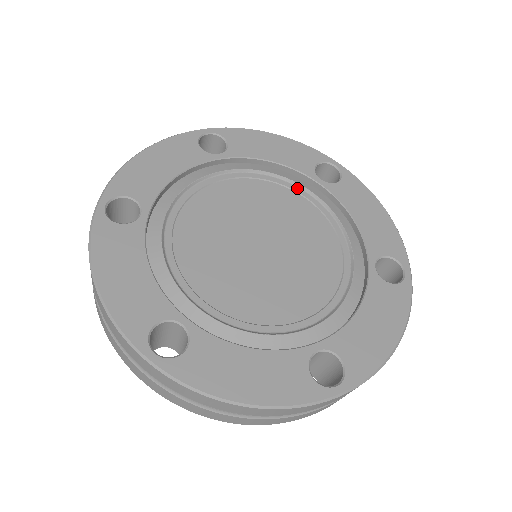
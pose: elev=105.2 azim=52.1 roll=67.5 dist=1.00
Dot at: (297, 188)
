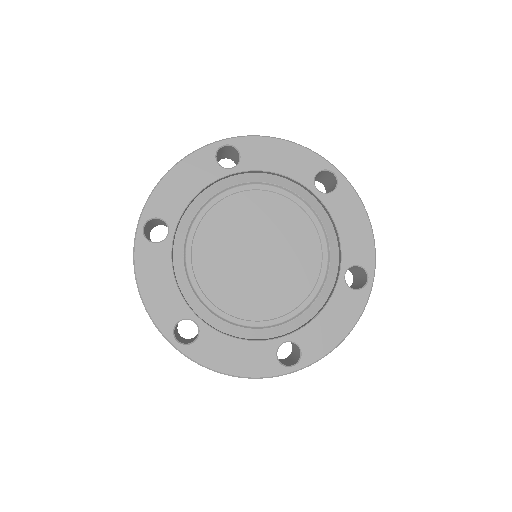
Dot at: (296, 198)
